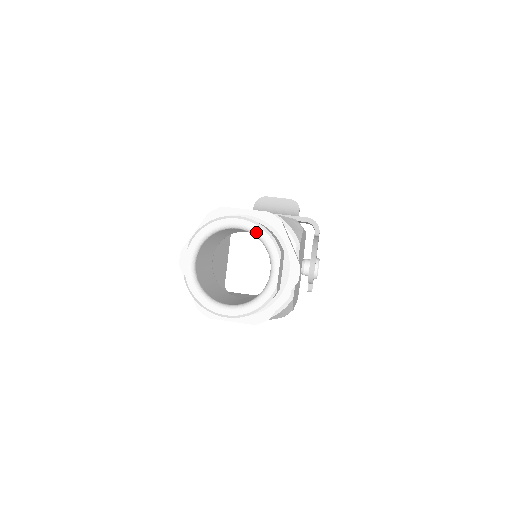
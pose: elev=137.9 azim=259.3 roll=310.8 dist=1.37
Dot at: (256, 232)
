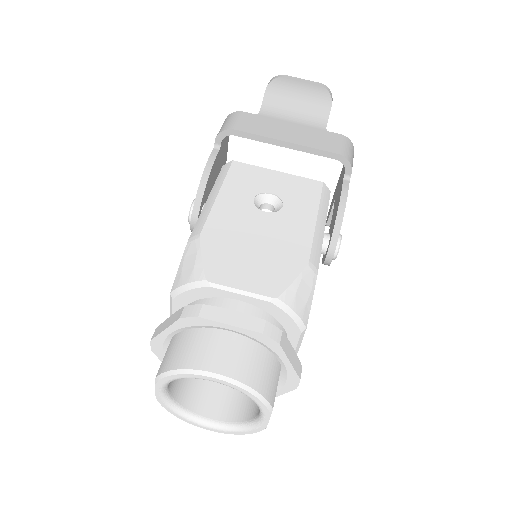
Dot at: (241, 392)
